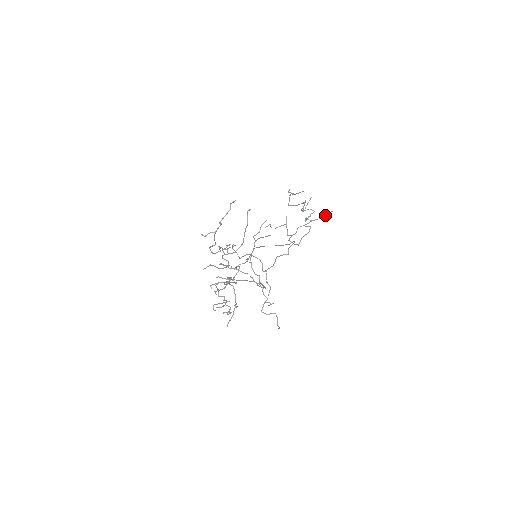
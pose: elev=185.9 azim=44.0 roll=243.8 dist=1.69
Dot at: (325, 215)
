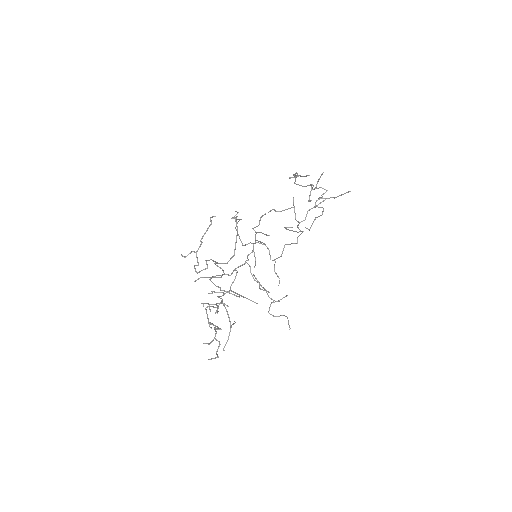
Dot at: (341, 195)
